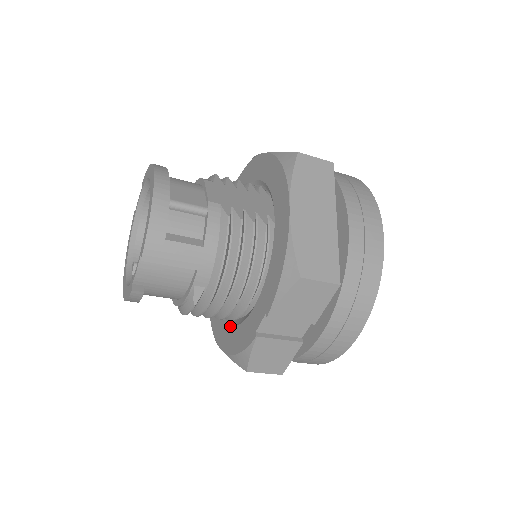
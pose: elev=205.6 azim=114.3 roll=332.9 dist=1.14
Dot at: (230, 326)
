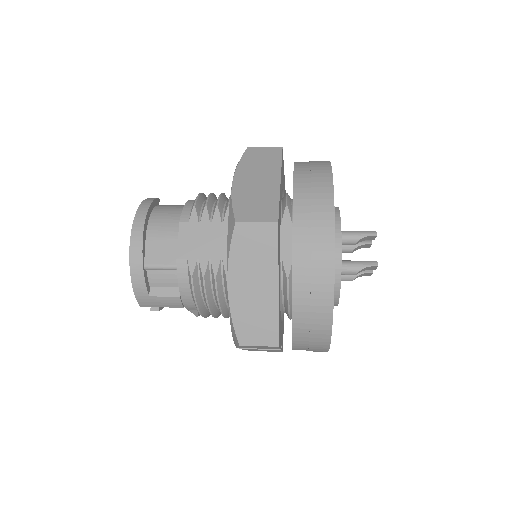
Dot at: occluded
